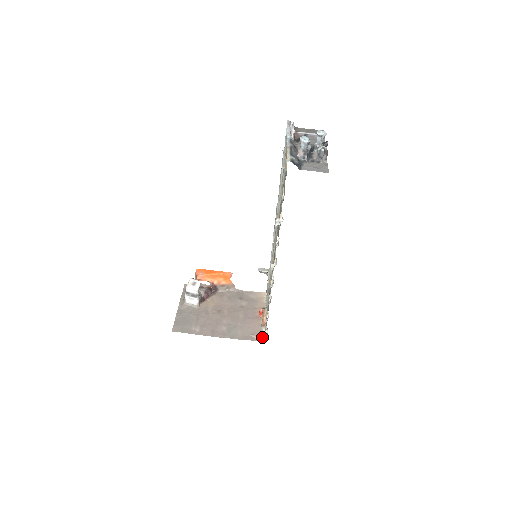
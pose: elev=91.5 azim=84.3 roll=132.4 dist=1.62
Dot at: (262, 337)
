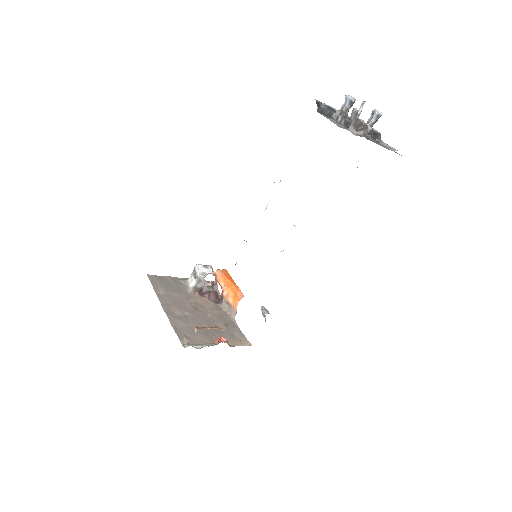
Dot at: (188, 345)
